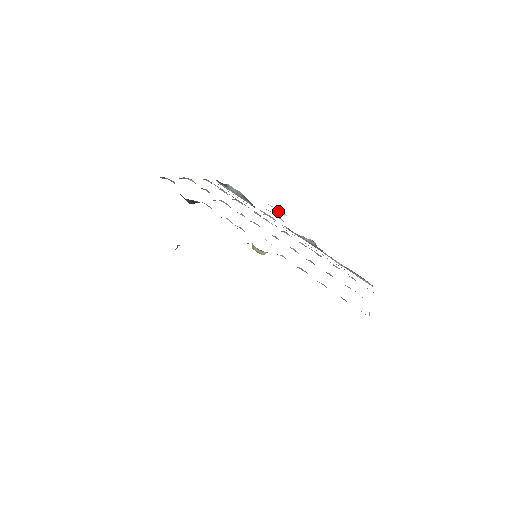
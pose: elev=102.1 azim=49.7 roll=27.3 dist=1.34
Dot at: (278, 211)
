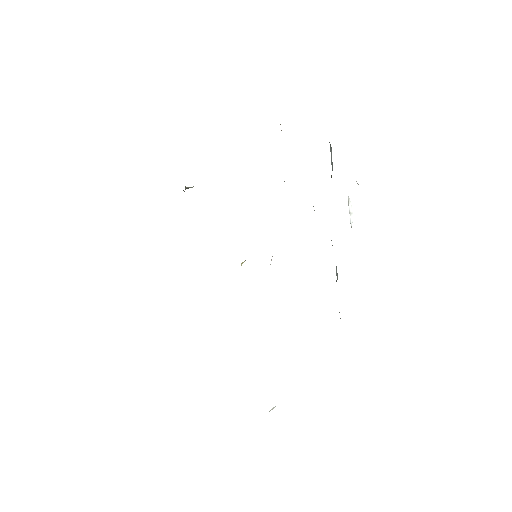
Dot at: (350, 213)
